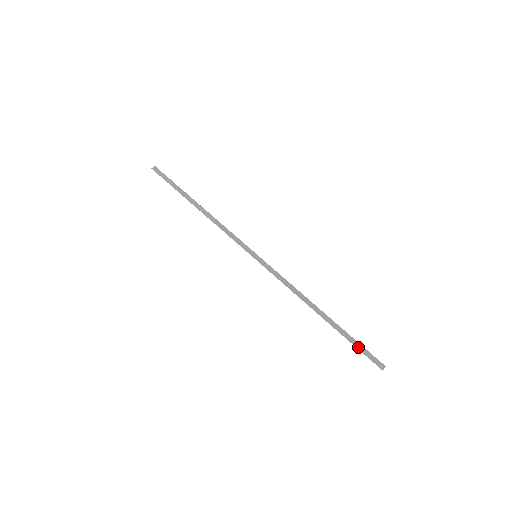
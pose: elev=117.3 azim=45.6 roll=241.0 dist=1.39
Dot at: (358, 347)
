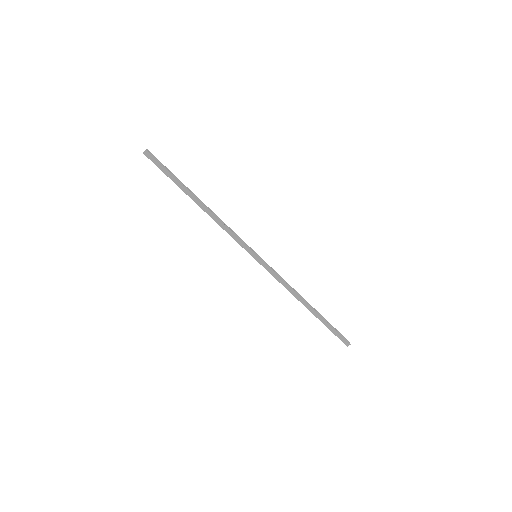
Dot at: (333, 331)
